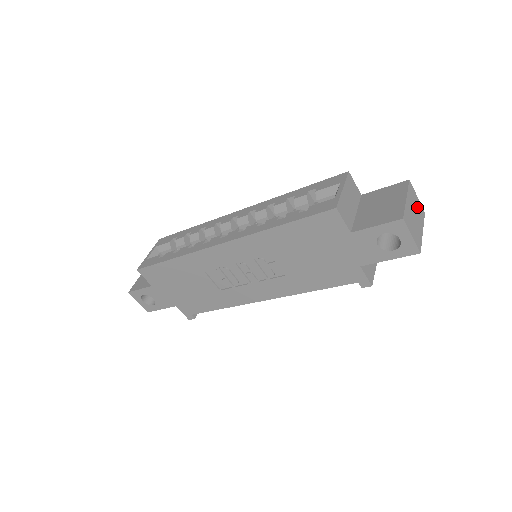
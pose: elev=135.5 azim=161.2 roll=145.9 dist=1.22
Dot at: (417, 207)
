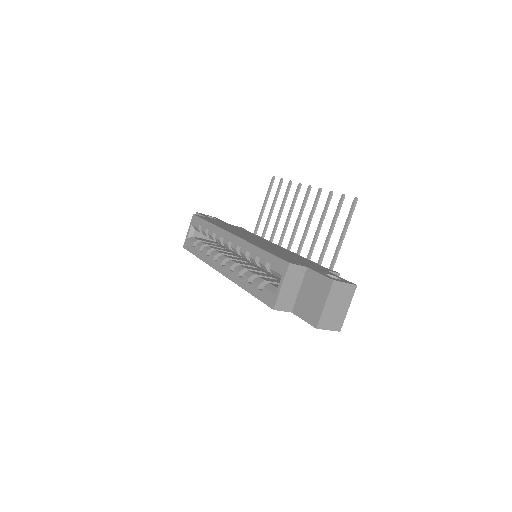
Dot at: (343, 294)
